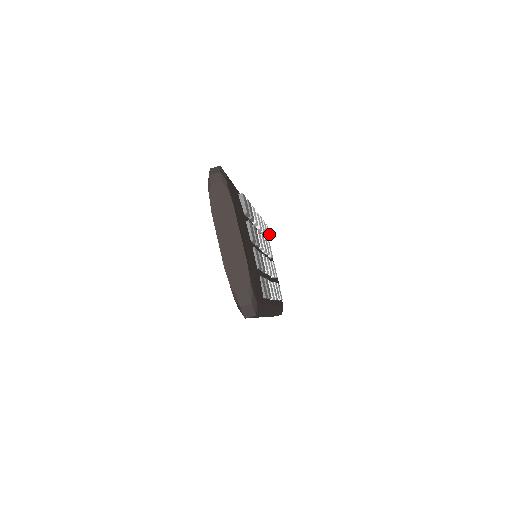
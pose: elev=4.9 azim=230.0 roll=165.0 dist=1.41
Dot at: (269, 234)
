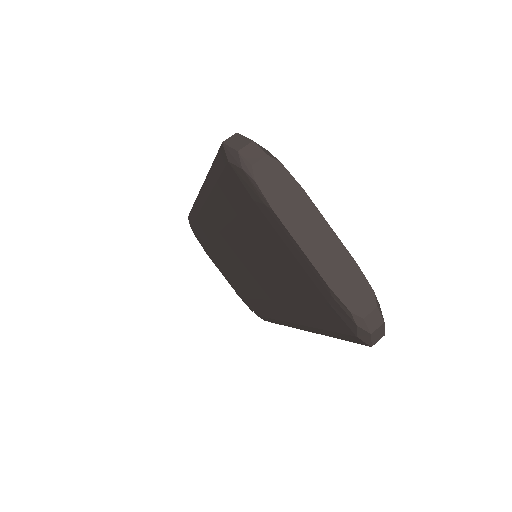
Dot at: occluded
